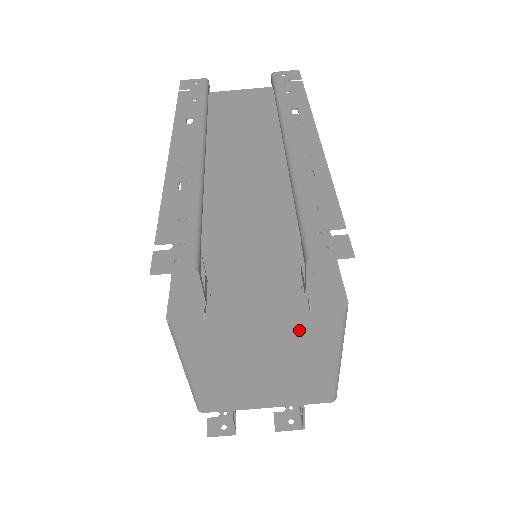
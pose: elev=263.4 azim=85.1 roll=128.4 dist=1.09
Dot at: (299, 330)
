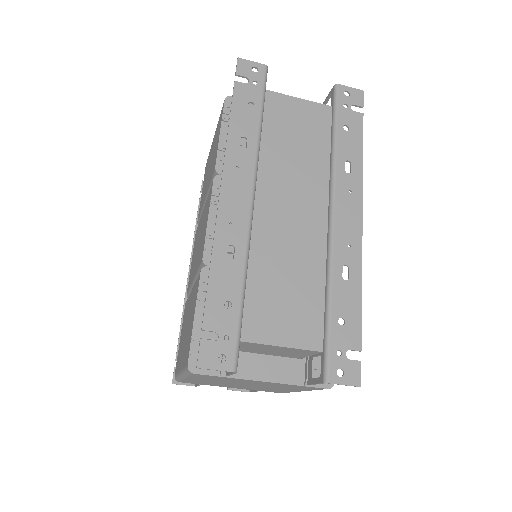
Dot at: (289, 386)
